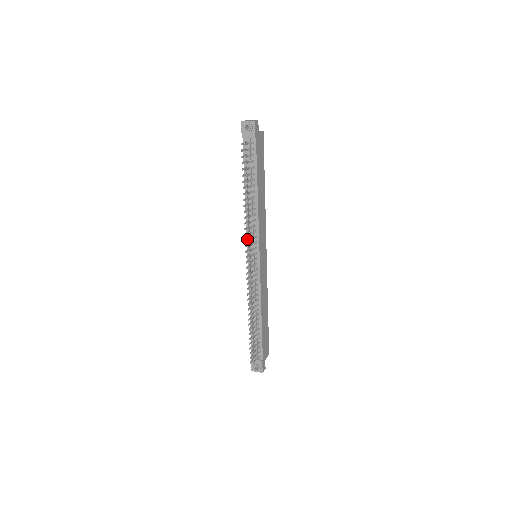
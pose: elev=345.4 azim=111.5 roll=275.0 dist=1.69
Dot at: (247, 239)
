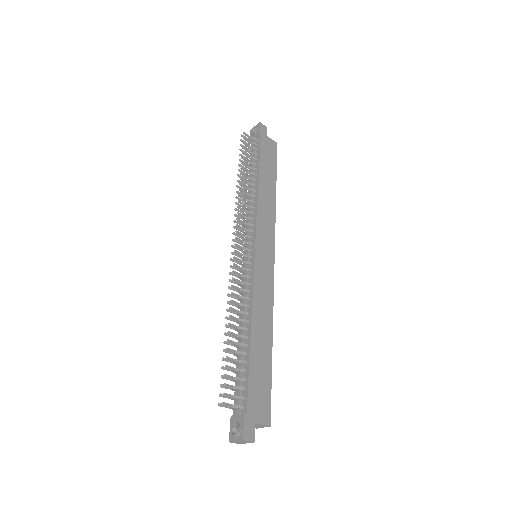
Dot at: (238, 222)
